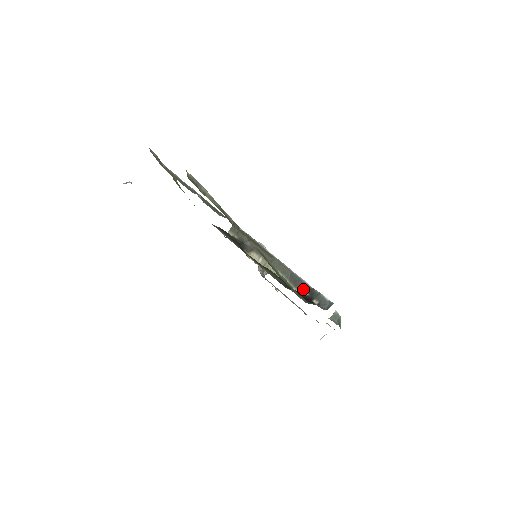
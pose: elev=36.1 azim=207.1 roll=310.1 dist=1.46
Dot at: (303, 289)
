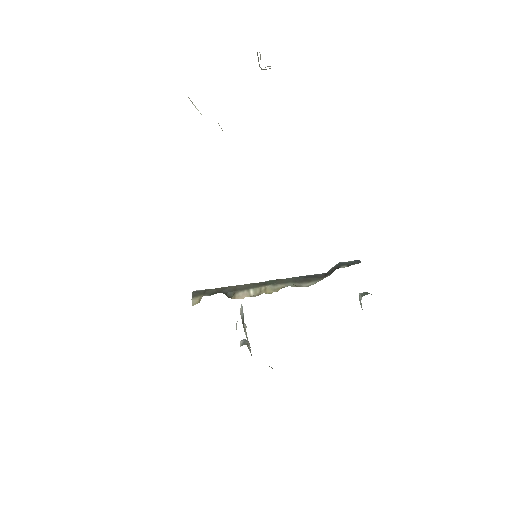
Dot at: (319, 277)
